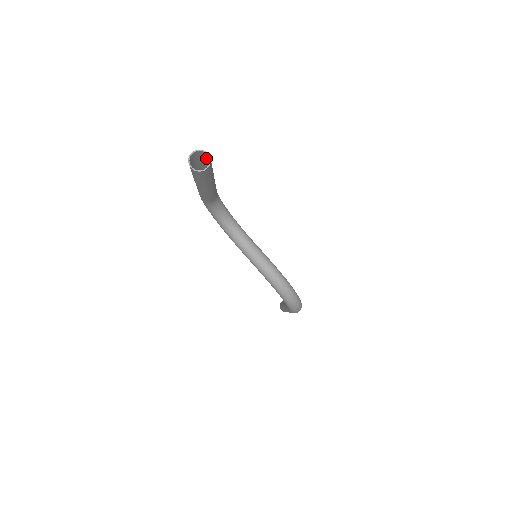
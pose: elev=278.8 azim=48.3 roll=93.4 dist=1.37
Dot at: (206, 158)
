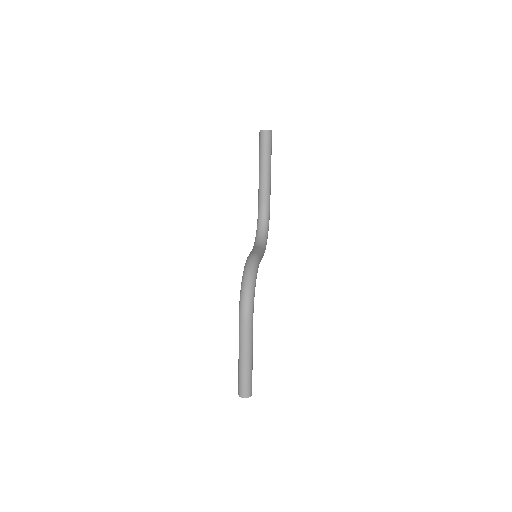
Dot at: (271, 140)
